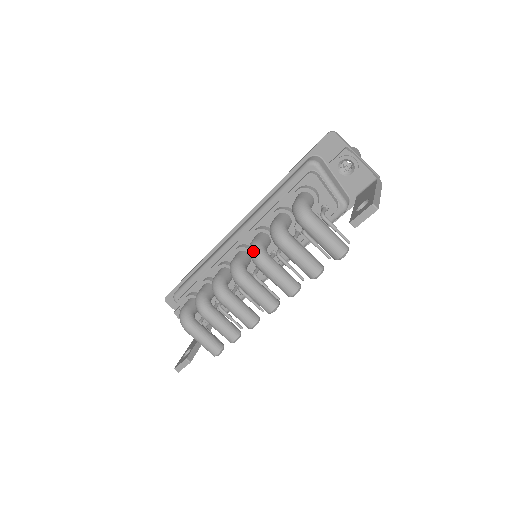
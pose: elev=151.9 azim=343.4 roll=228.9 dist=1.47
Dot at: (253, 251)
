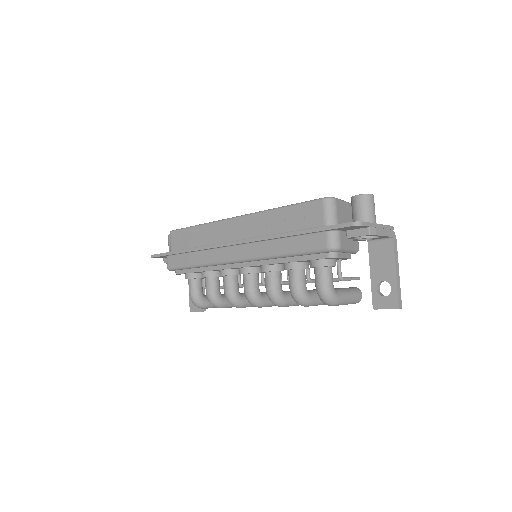
Dot at: (274, 302)
